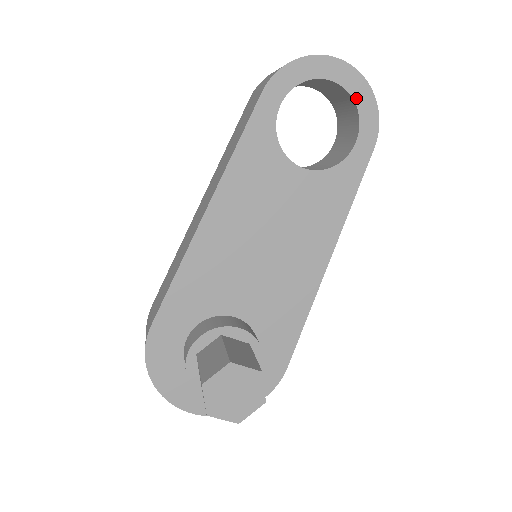
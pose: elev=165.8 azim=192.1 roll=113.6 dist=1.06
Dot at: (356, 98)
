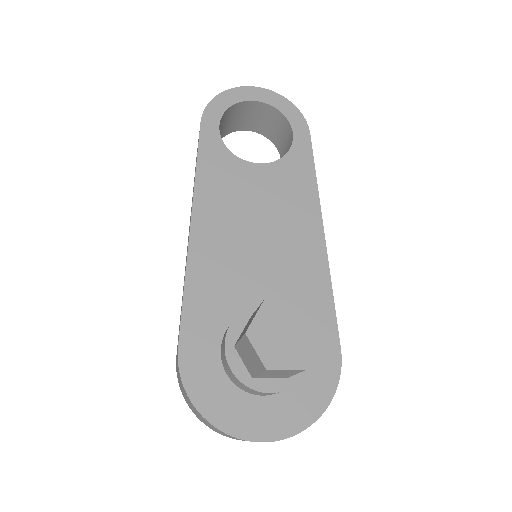
Dot at: (276, 106)
